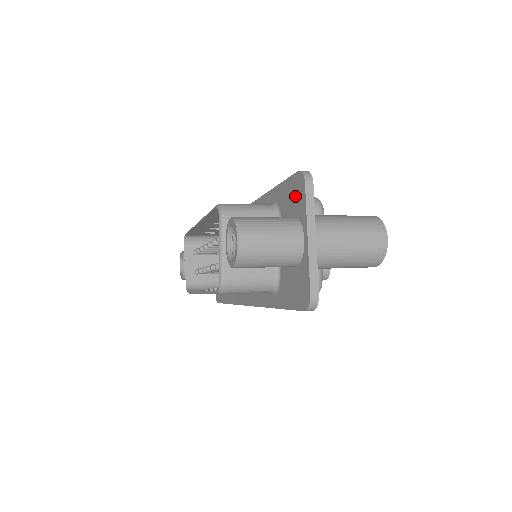
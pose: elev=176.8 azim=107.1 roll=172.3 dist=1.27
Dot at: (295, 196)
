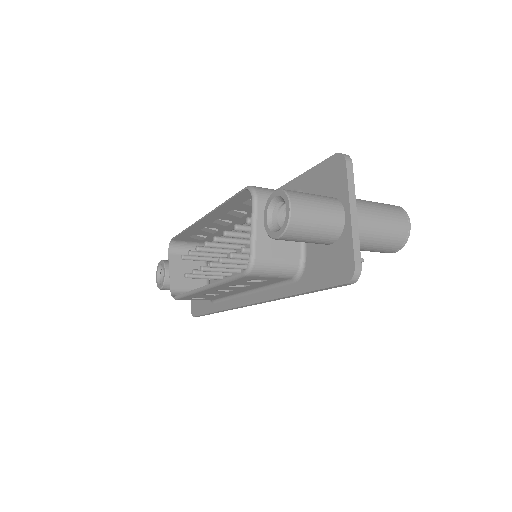
Dot at: (331, 177)
